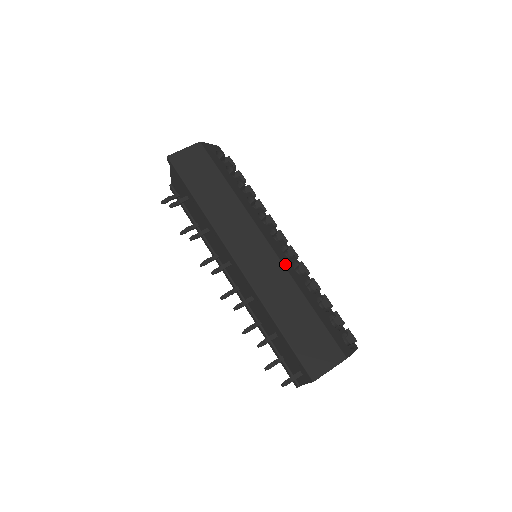
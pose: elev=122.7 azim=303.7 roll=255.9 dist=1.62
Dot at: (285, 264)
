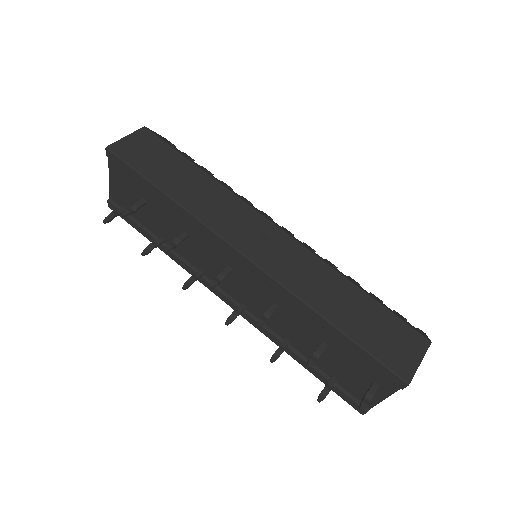
Dot at: (306, 247)
